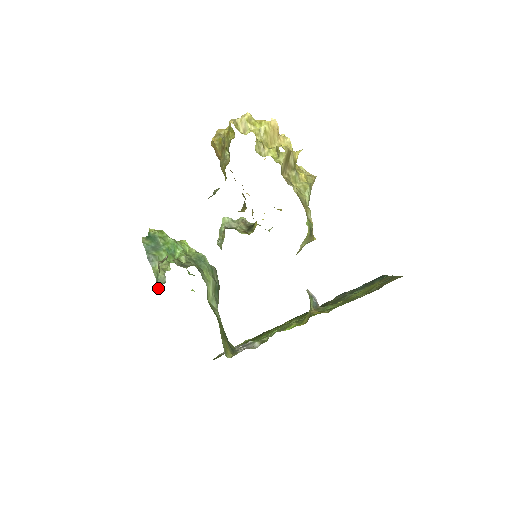
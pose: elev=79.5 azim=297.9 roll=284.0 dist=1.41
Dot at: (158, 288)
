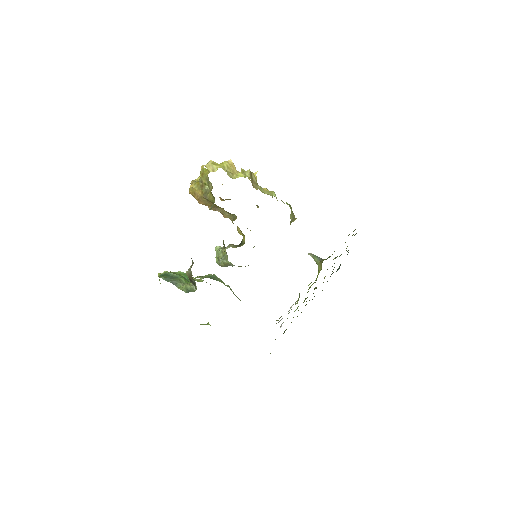
Dot at: occluded
